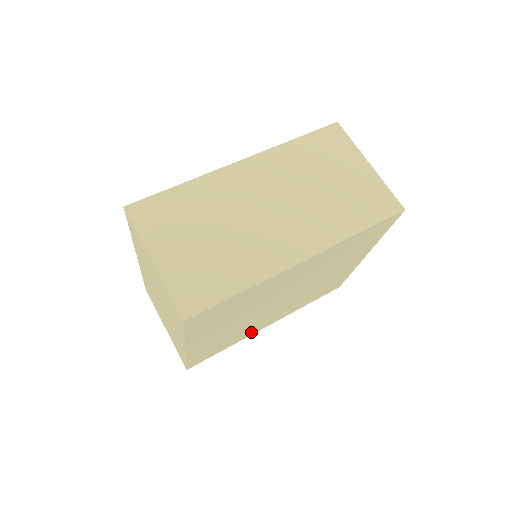
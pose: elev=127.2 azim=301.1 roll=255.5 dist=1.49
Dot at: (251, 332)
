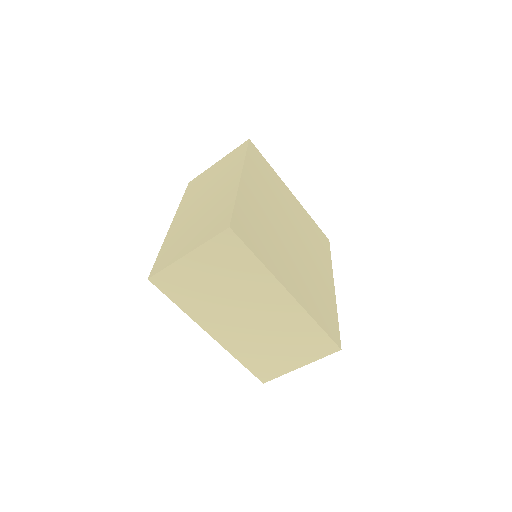
Dot at: (329, 293)
